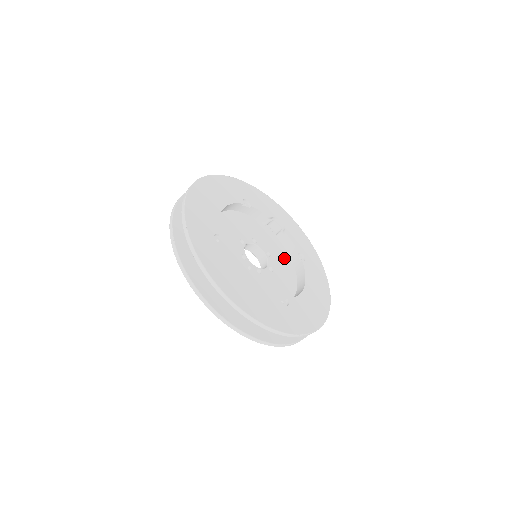
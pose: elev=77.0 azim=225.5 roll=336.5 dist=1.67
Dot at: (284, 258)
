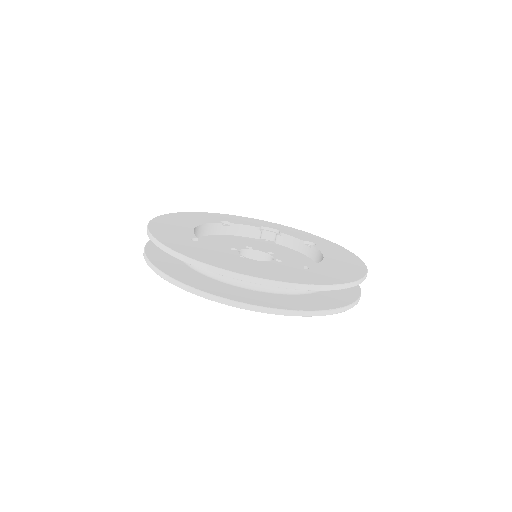
Dot at: (292, 254)
